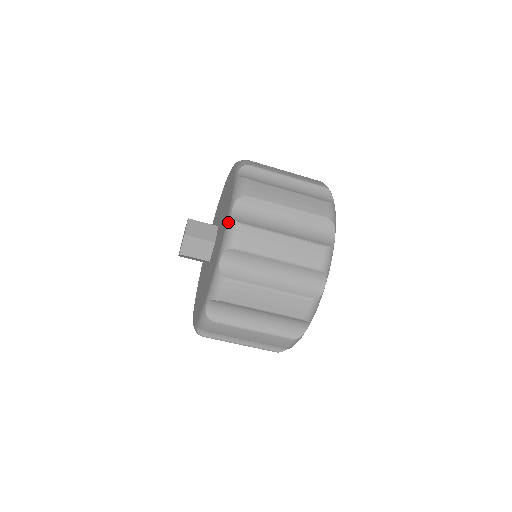
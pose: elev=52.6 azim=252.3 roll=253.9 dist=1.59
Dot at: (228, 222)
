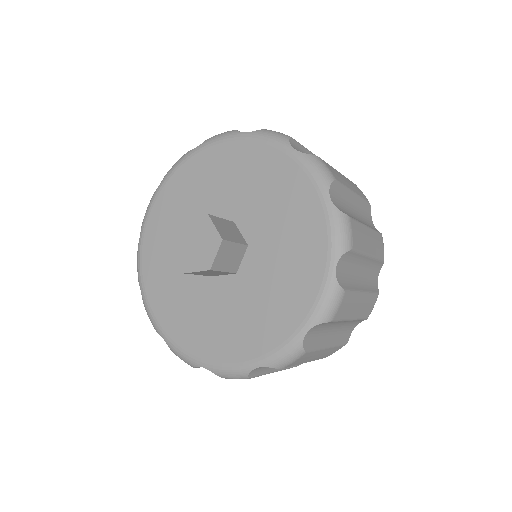
Dot at: (294, 344)
